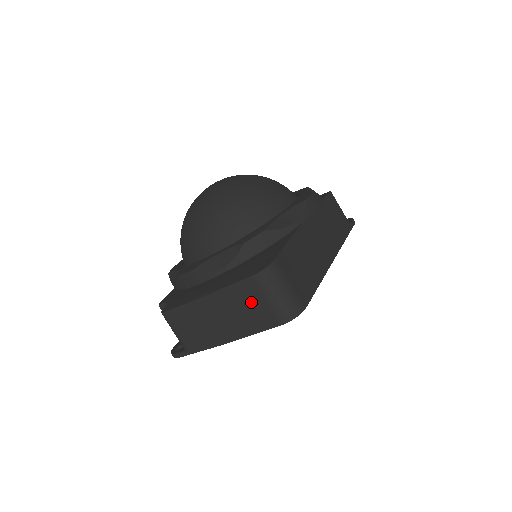
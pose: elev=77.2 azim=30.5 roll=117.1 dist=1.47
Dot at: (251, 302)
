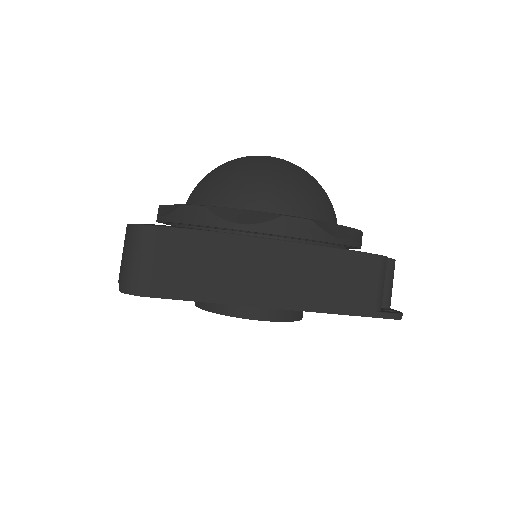
Dot at: occluded
